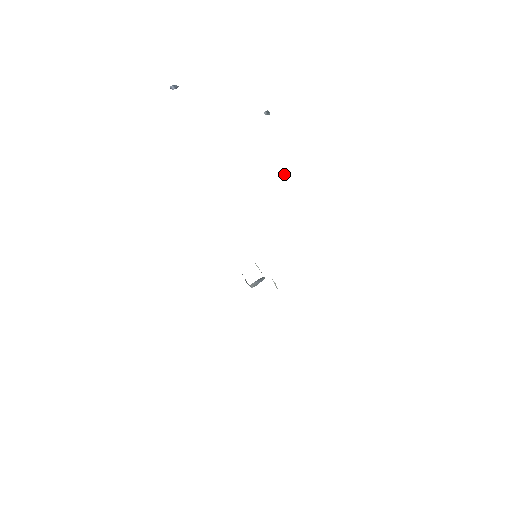
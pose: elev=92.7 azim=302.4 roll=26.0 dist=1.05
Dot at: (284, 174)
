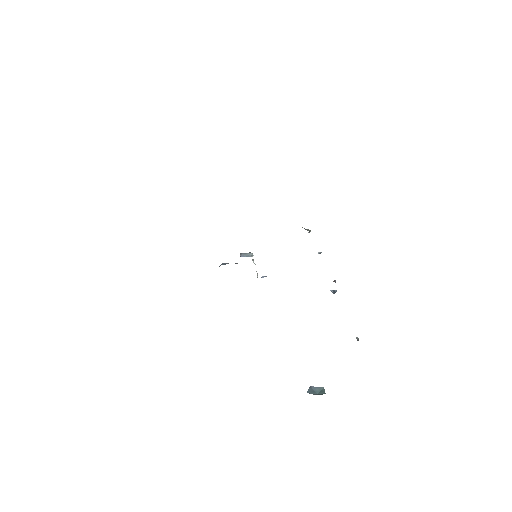
Dot at: occluded
